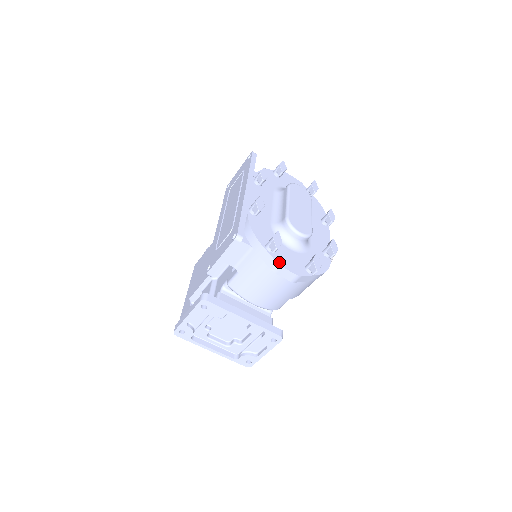
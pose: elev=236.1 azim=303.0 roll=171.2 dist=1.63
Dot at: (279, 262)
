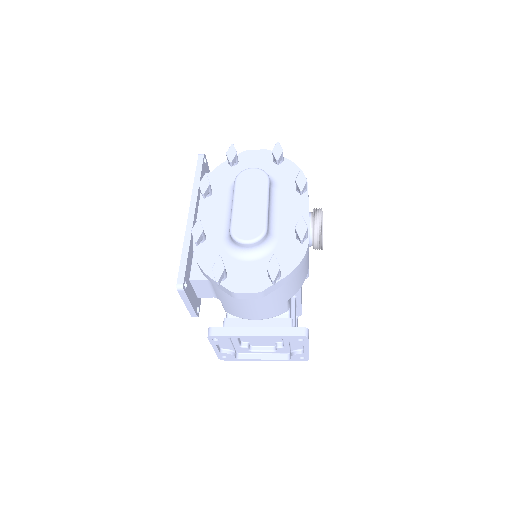
Dot at: (232, 288)
